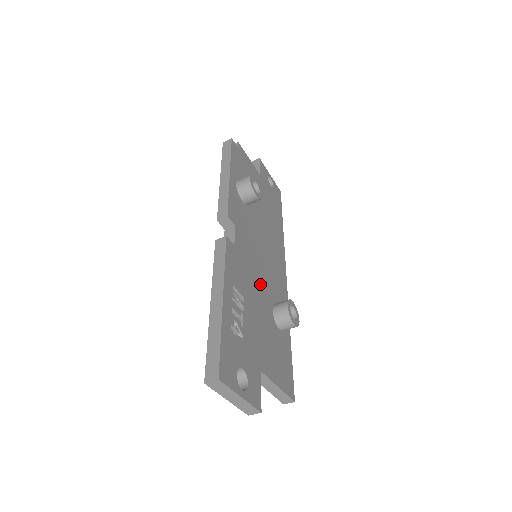
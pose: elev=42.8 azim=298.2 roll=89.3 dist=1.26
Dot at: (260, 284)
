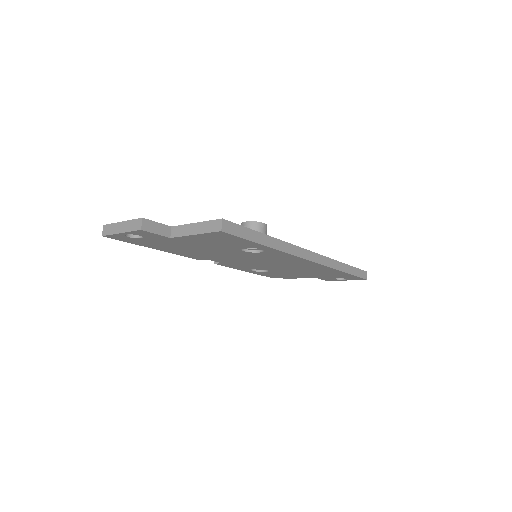
Dot at: occluded
